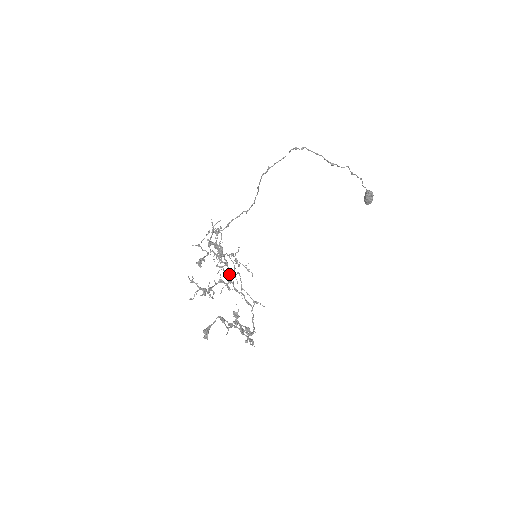
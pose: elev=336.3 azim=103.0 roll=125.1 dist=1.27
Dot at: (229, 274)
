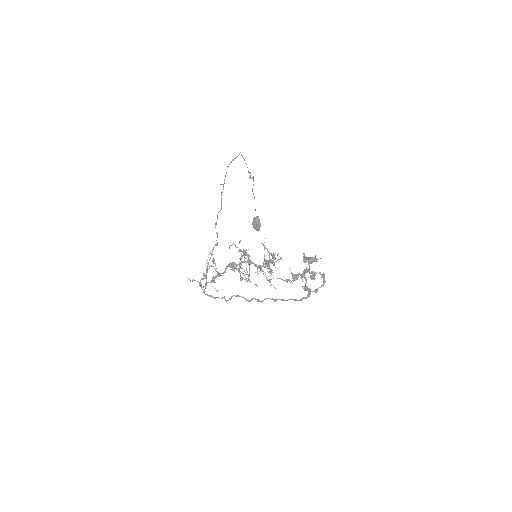
Dot at: (259, 266)
